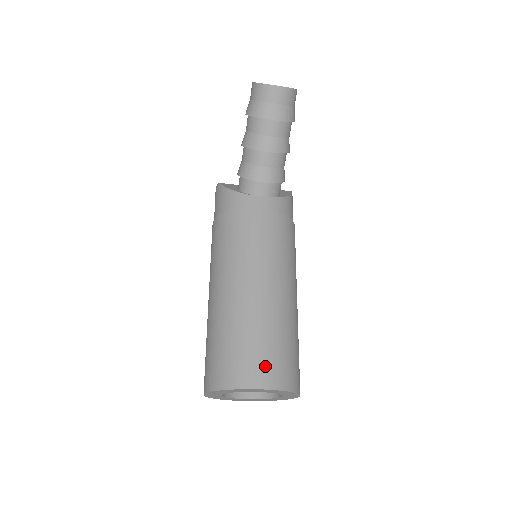
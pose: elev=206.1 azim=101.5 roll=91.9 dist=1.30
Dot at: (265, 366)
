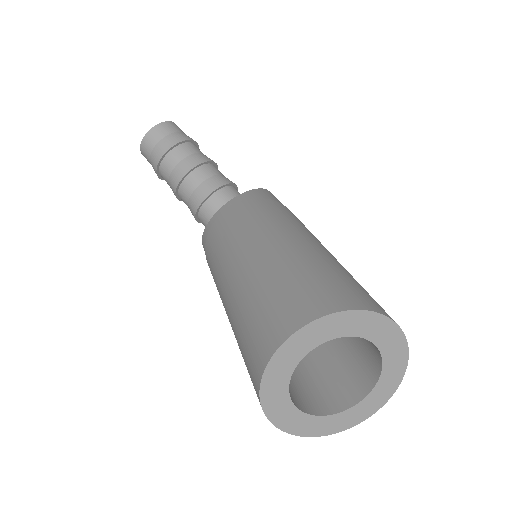
Dot at: (279, 314)
